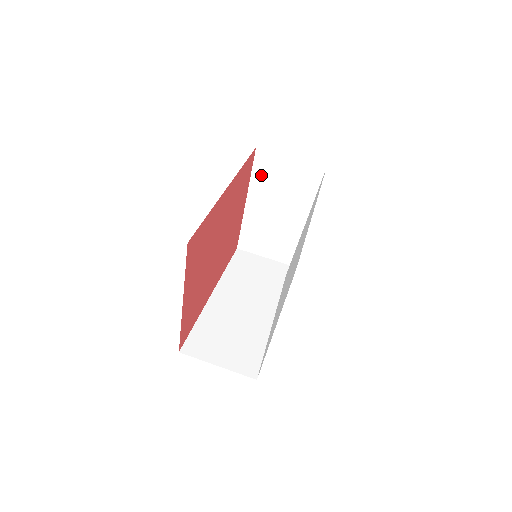
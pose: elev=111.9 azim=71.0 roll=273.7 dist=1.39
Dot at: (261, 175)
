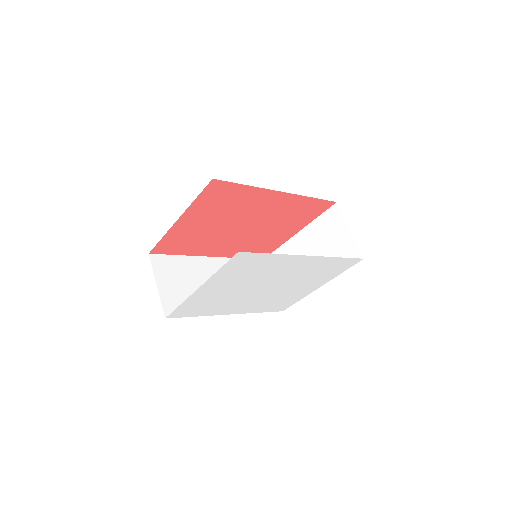
Dot at: (322, 224)
